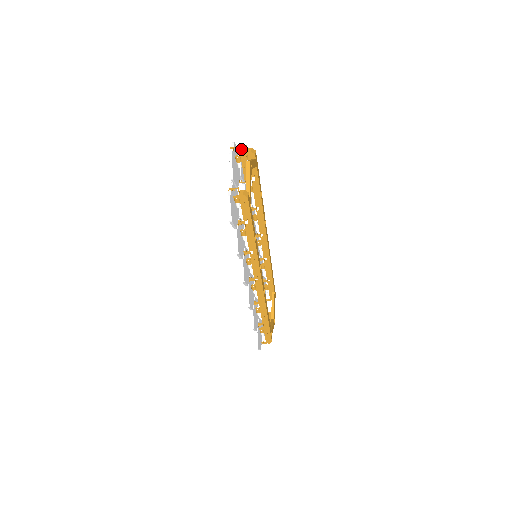
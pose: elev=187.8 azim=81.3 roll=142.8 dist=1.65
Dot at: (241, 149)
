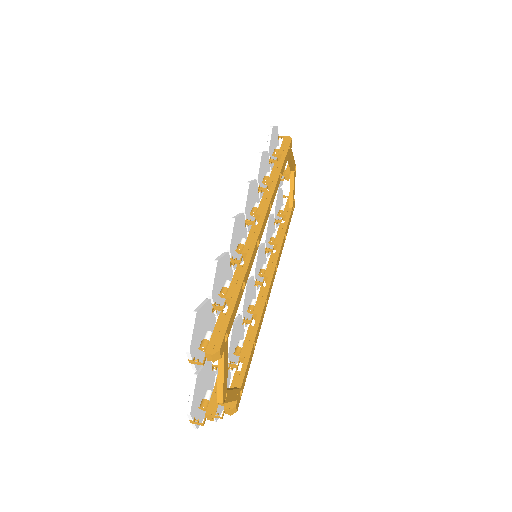
Dot at: occluded
